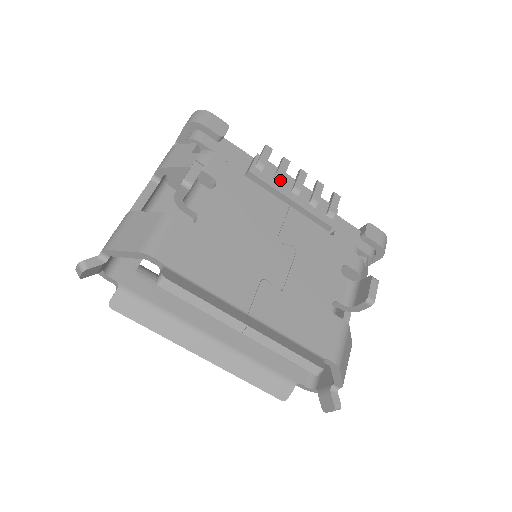
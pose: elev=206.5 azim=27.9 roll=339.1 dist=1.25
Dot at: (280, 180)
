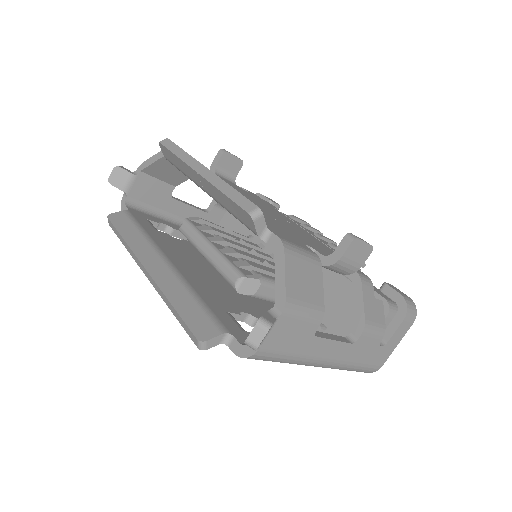
Dot at: (306, 226)
